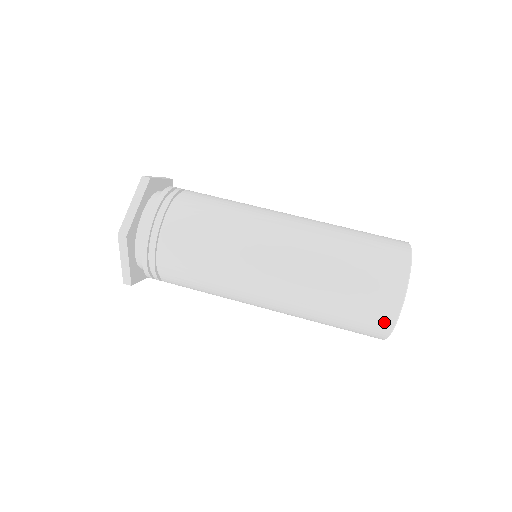
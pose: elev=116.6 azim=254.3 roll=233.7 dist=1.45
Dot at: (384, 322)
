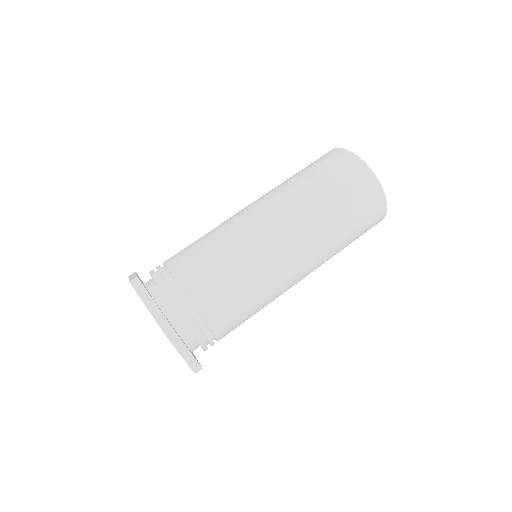
Dot at: occluded
